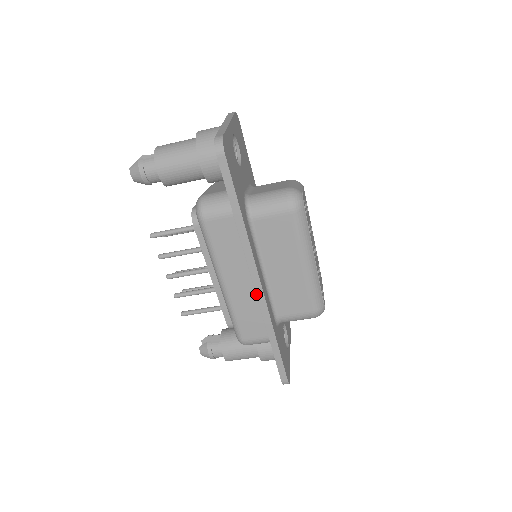
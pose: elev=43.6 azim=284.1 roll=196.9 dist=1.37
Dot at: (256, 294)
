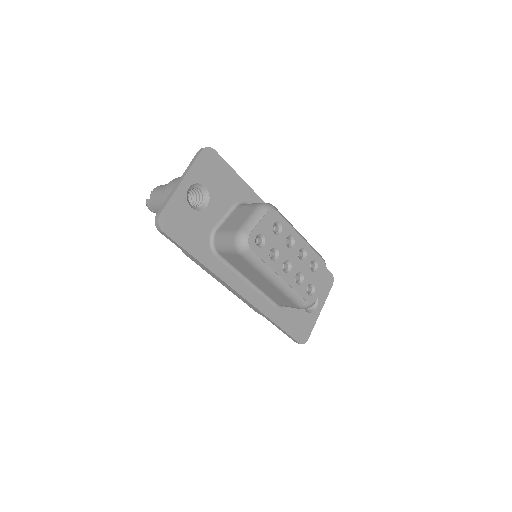
Dot at: (242, 299)
